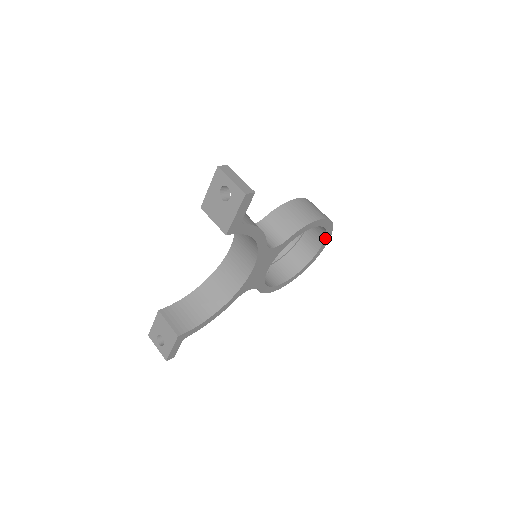
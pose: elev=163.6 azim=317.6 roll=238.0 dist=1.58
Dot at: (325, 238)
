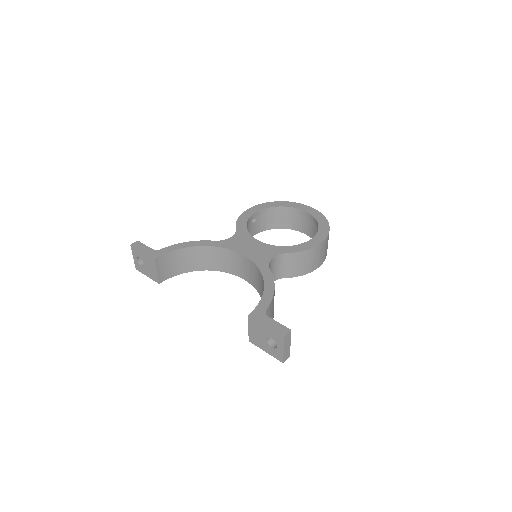
Dot at: occluded
